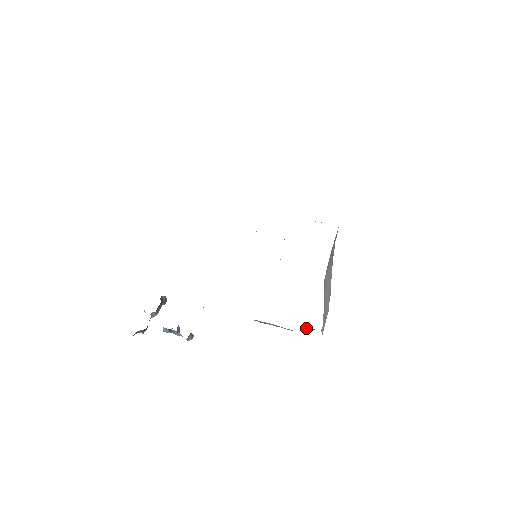
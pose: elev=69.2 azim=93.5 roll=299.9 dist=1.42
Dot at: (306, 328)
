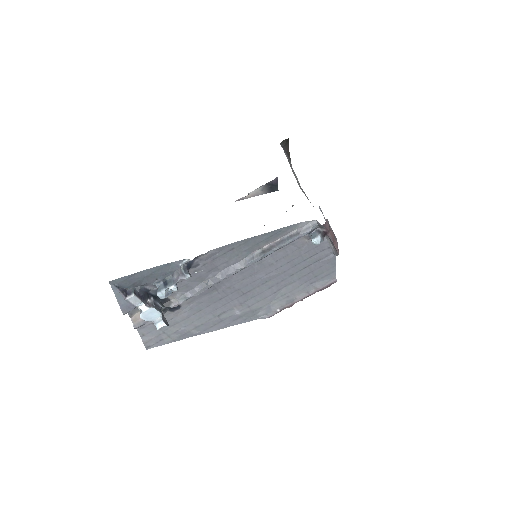
Dot at: (313, 234)
